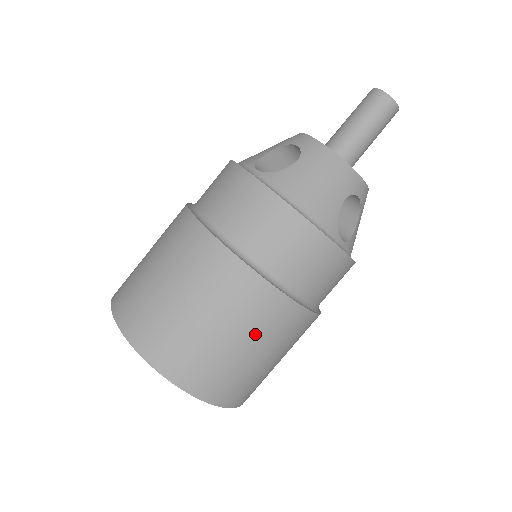
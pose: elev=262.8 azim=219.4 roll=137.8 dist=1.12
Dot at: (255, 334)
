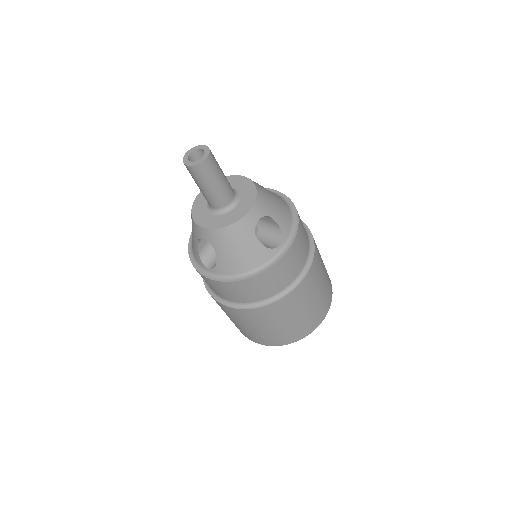
Dot at: (300, 307)
